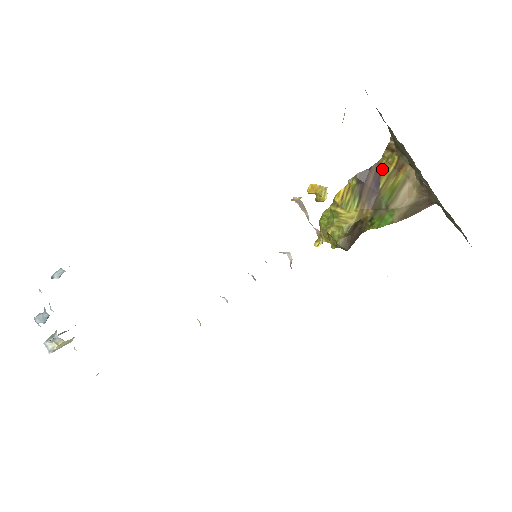
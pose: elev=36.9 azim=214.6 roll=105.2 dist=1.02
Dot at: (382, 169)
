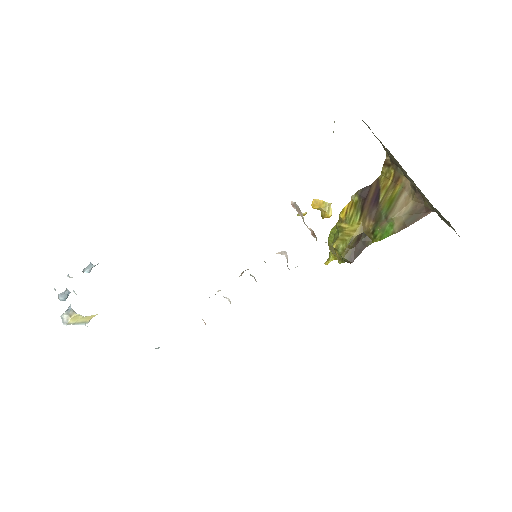
Dot at: (381, 184)
